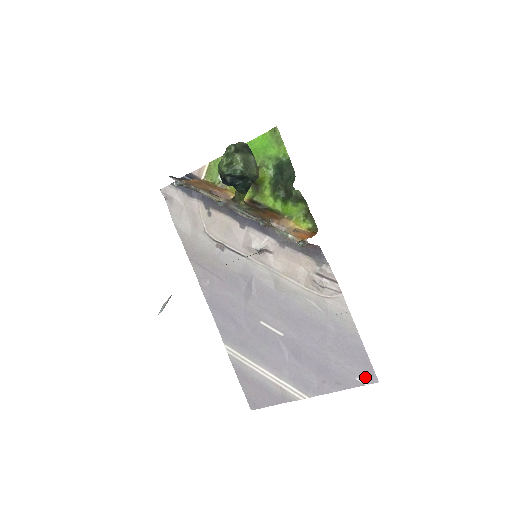
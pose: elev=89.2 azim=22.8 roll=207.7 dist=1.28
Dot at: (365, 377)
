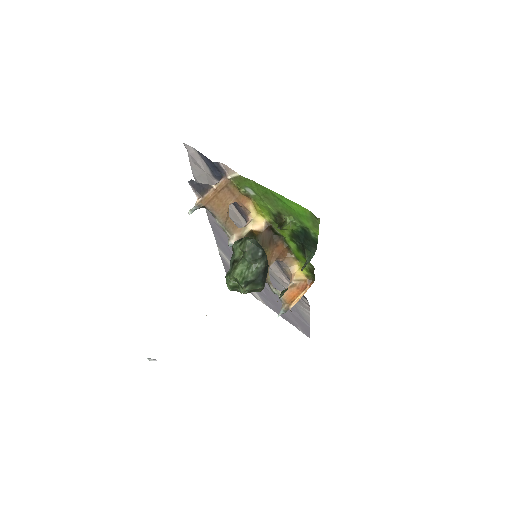
Dot at: (303, 331)
